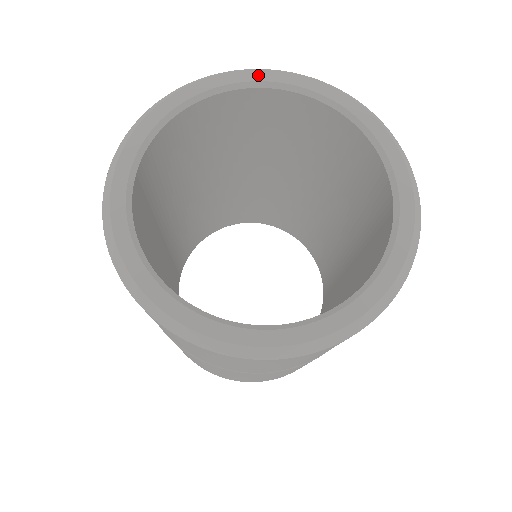
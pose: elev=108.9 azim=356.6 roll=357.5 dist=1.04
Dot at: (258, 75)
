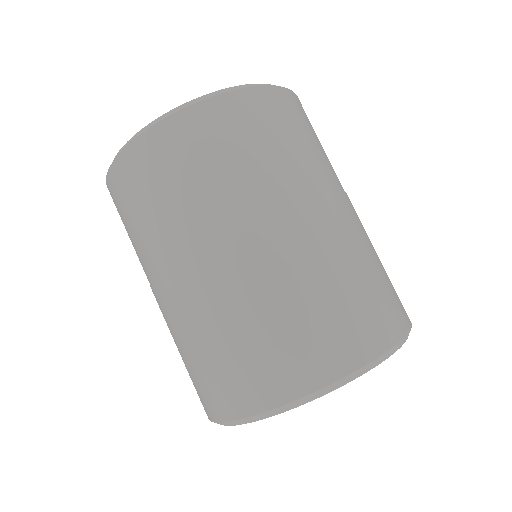
Dot at: occluded
